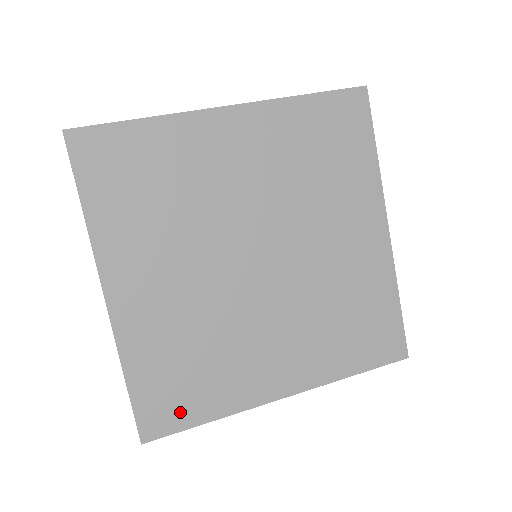
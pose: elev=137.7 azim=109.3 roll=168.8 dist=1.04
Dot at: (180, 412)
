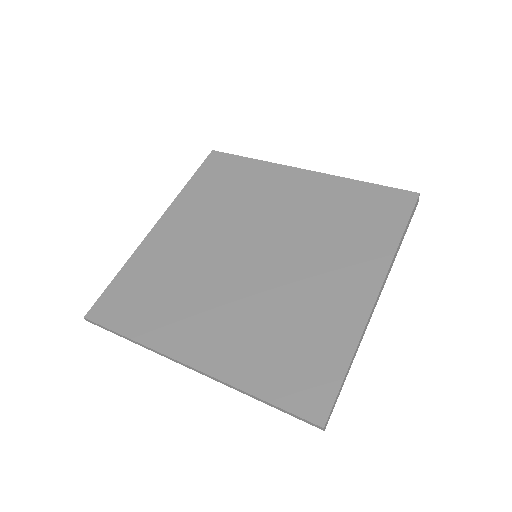
Dot at: (121, 315)
